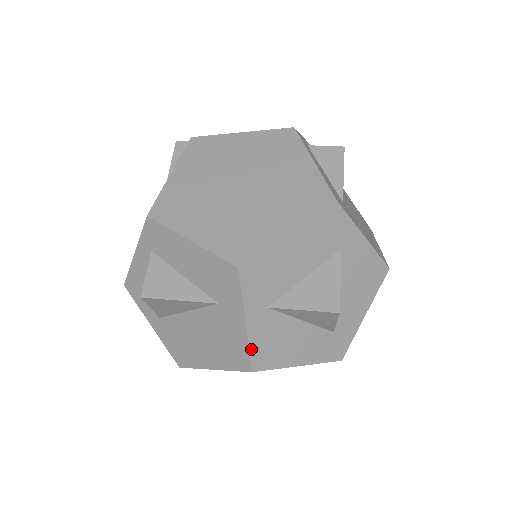
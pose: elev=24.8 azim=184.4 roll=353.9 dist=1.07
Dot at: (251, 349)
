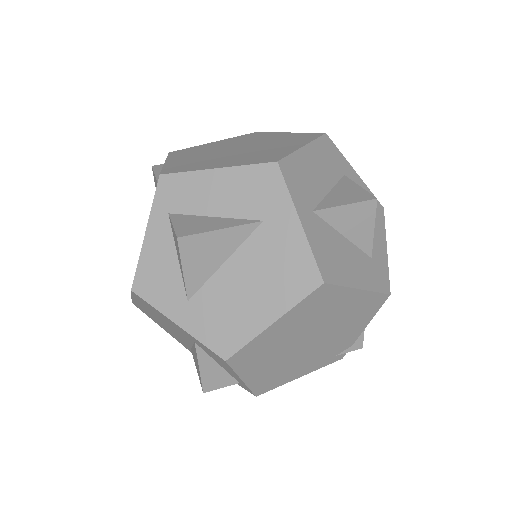
Dot at: (314, 254)
